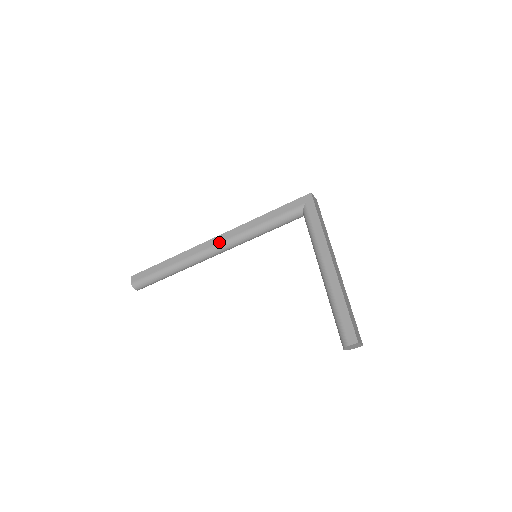
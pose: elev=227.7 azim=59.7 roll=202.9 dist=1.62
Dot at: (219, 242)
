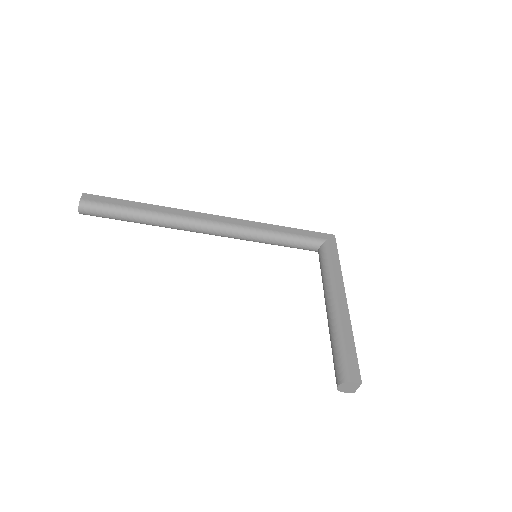
Dot at: (221, 221)
